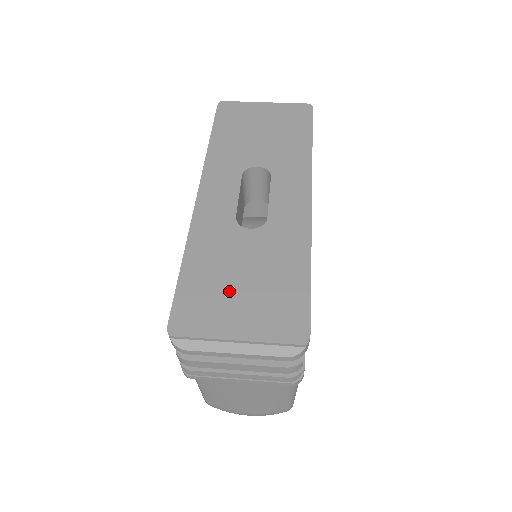
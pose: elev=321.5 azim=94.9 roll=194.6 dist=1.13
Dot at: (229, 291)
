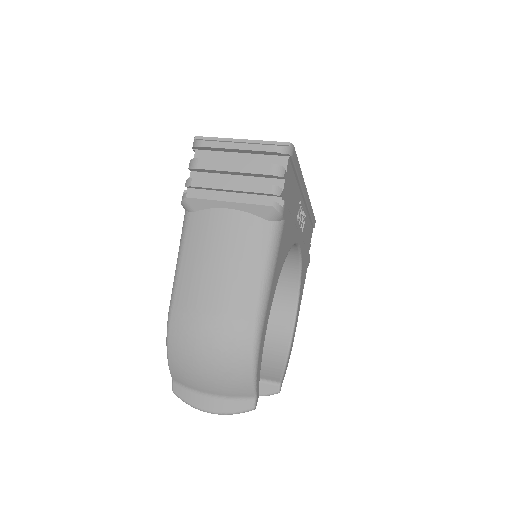
Dot at: occluded
